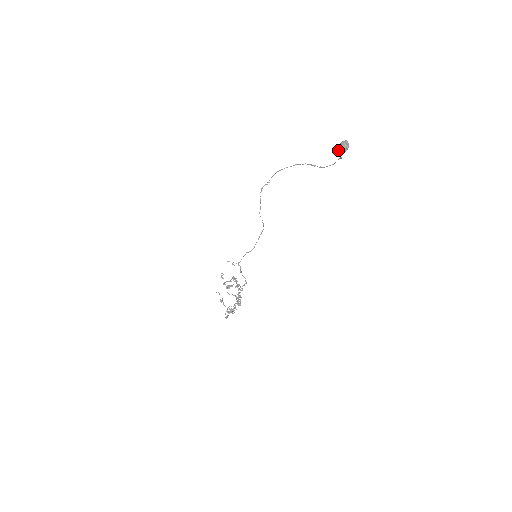
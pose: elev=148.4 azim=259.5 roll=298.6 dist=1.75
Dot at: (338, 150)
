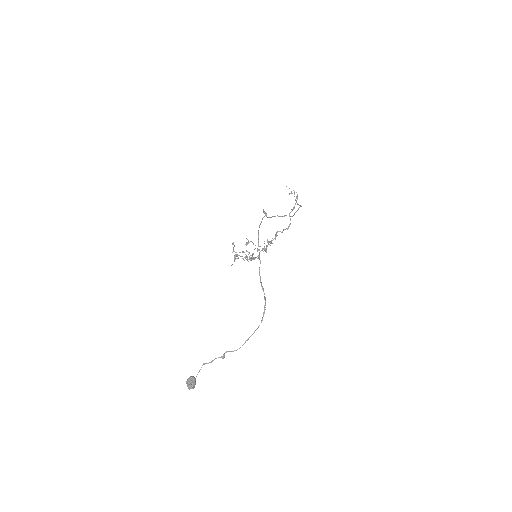
Dot at: (209, 362)
